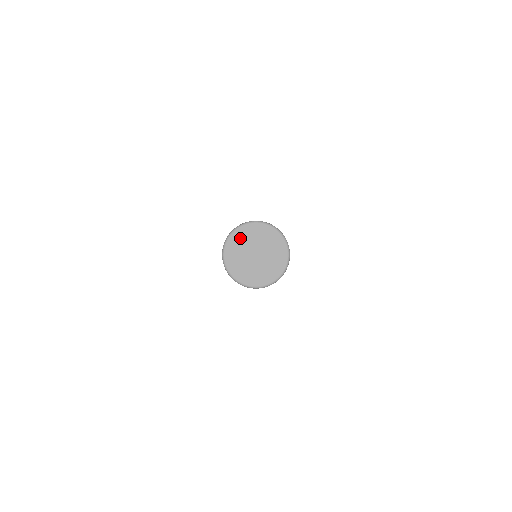
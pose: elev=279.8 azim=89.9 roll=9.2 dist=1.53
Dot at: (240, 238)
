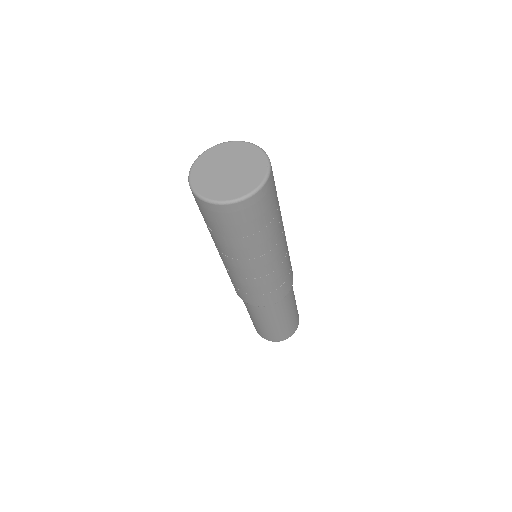
Dot at: (217, 153)
